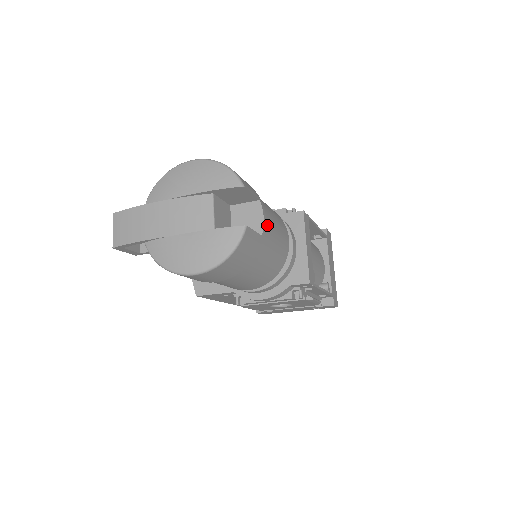
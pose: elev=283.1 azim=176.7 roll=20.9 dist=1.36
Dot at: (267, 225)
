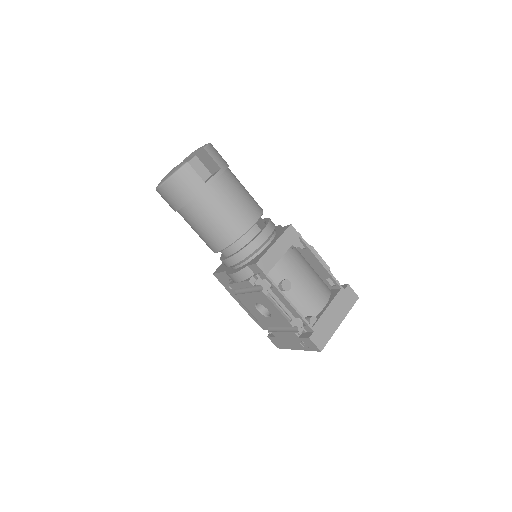
Dot at: (220, 187)
